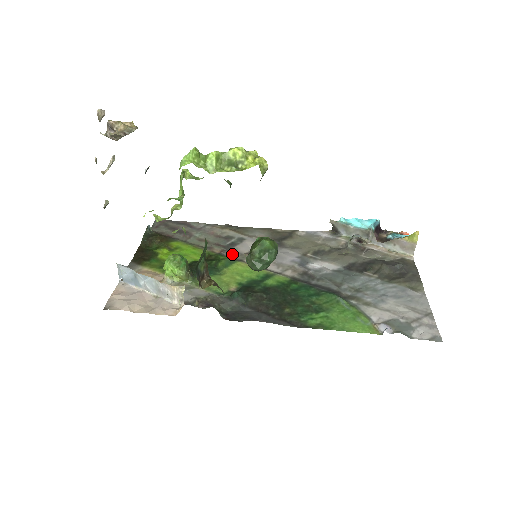
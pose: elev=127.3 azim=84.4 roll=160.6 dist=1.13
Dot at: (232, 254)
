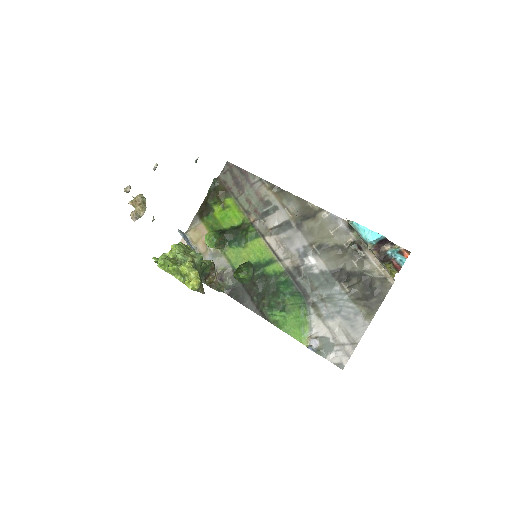
Dot at: (260, 226)
